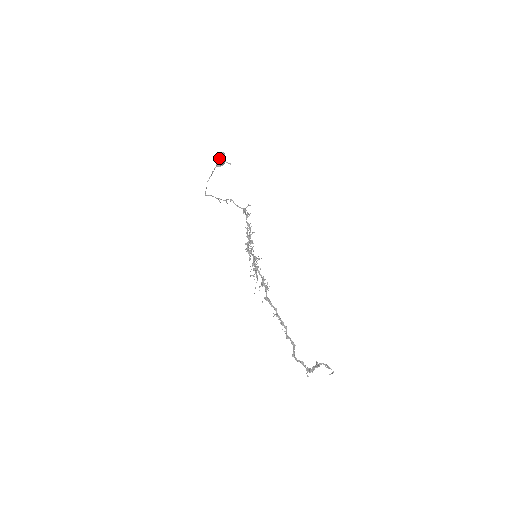
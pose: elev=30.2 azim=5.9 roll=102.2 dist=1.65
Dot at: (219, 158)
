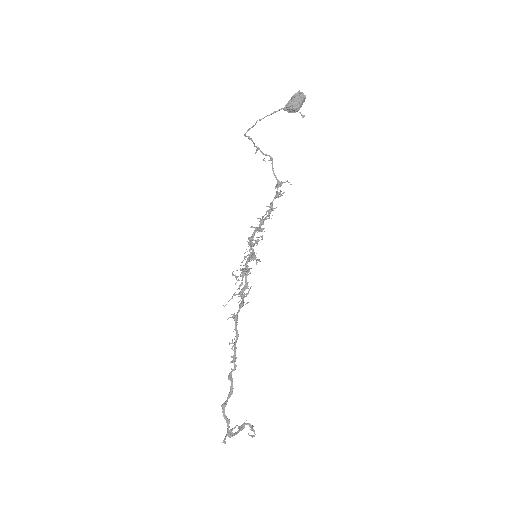
Dot at: (295, 100)
